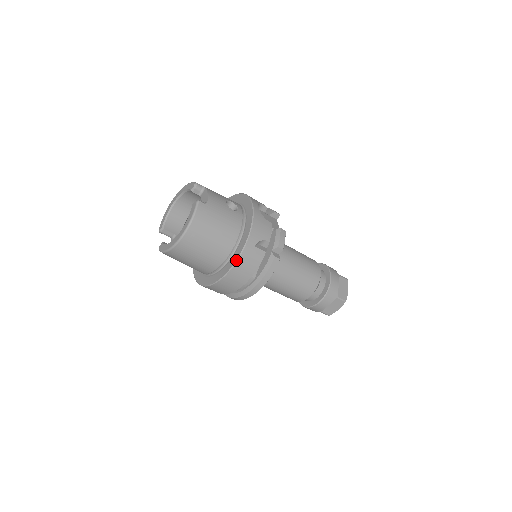
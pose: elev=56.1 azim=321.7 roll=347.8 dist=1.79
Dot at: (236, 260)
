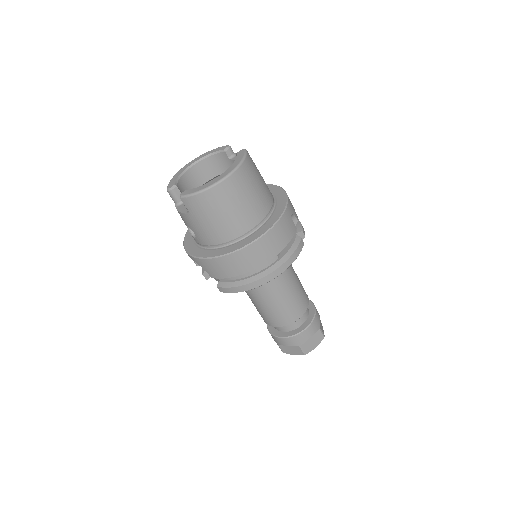
Dot at: (276, 221)
